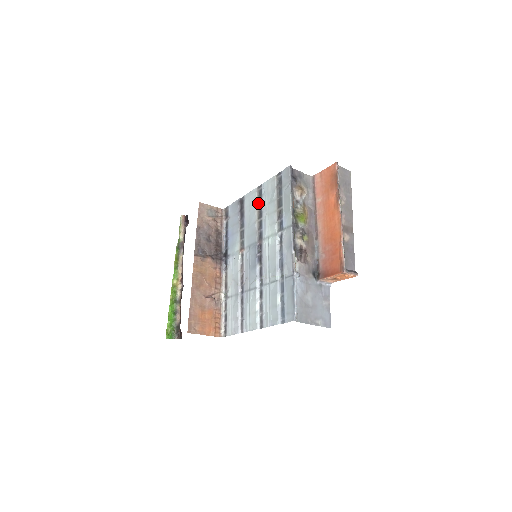
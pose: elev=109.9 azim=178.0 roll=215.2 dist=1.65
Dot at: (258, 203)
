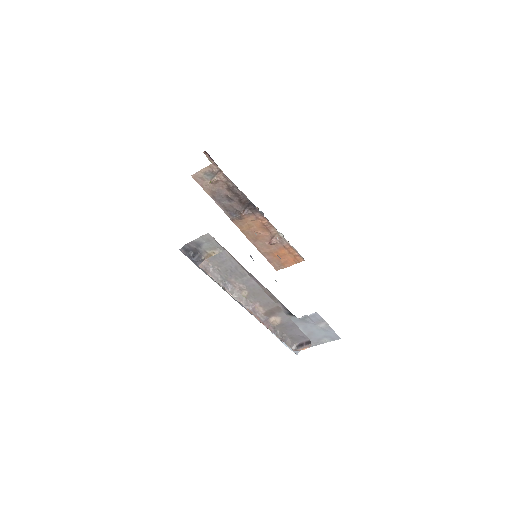
Dot at: occluded
